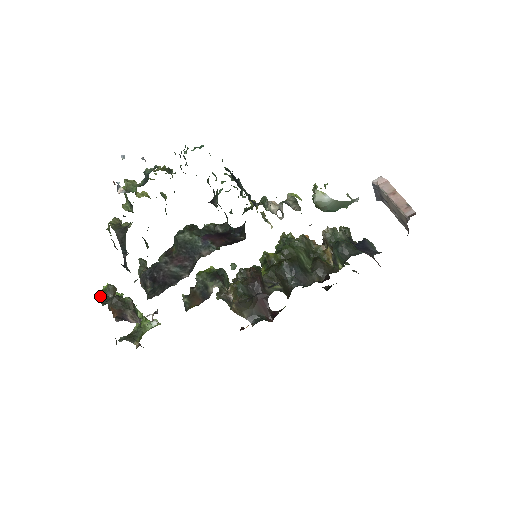
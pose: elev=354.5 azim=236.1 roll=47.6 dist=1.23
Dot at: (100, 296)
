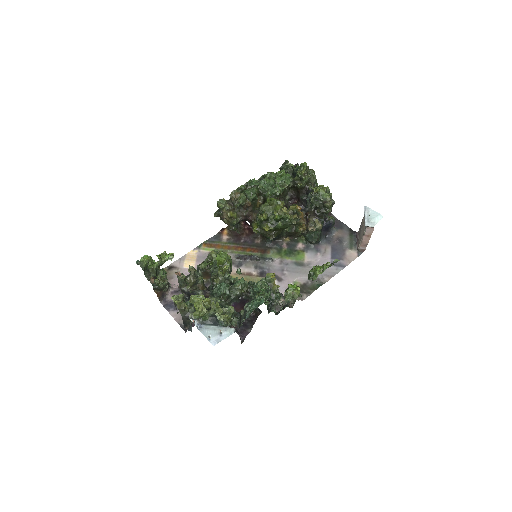
Dot at: (144, 271)
